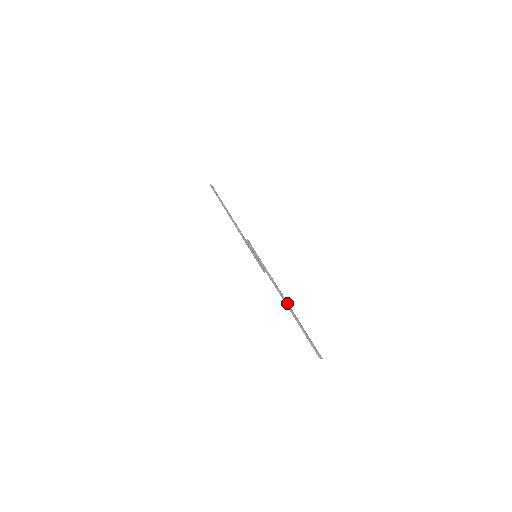
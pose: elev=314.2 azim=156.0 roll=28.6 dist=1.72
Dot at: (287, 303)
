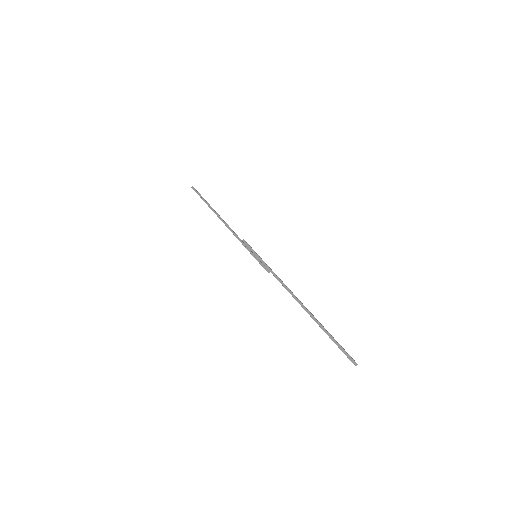
Dot at: (302, 304)
